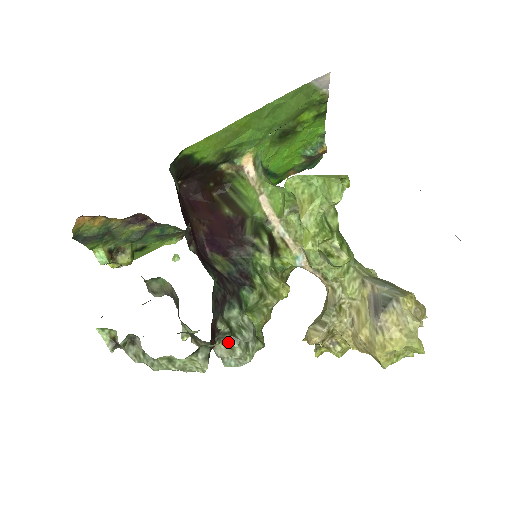
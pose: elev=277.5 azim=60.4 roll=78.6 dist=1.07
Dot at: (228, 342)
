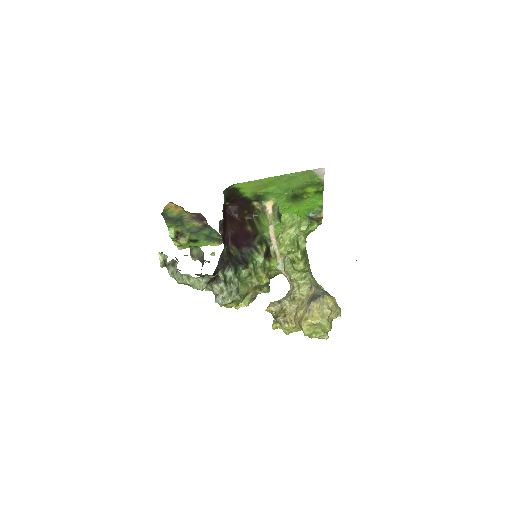
Dot at: (221, 286)
